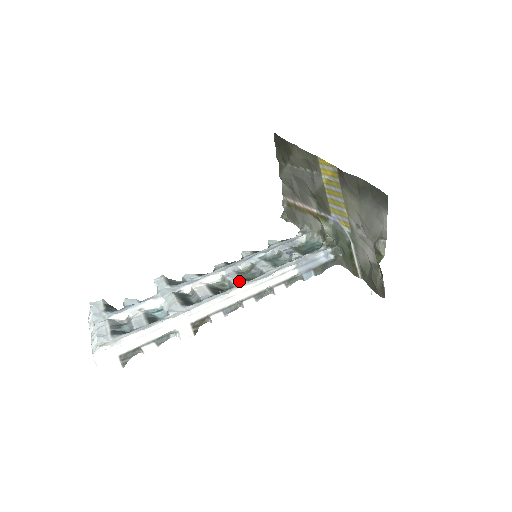
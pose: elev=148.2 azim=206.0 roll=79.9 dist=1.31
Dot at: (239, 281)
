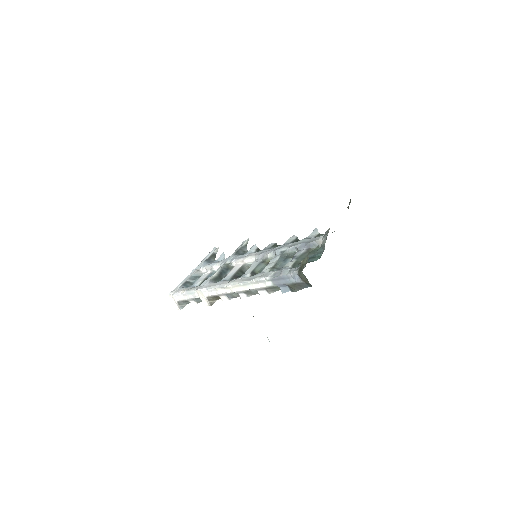
Dot at: (247, 273)
